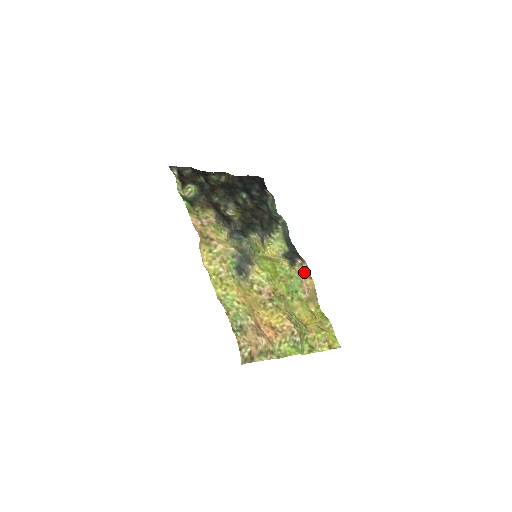
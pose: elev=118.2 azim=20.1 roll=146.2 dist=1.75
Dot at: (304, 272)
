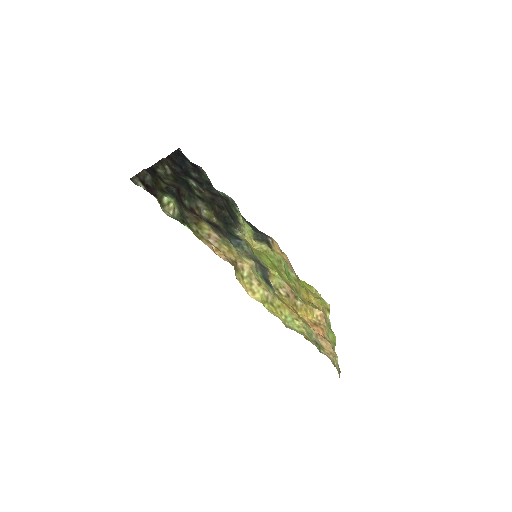
Dot at: (279, 249)
